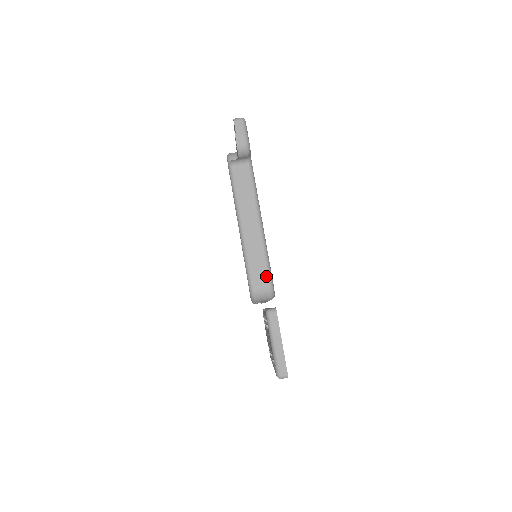
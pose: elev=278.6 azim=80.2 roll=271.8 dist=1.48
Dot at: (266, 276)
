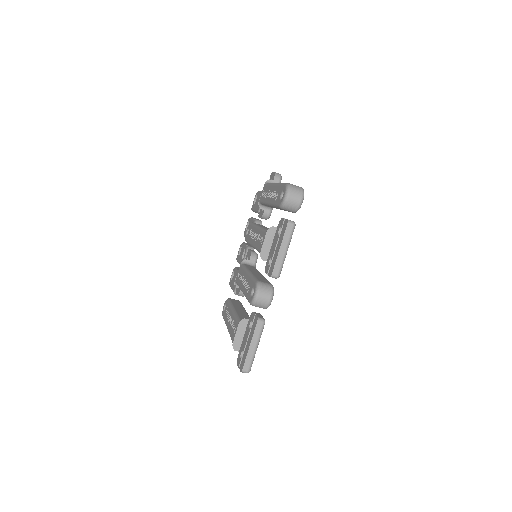
Dot at: occluded
